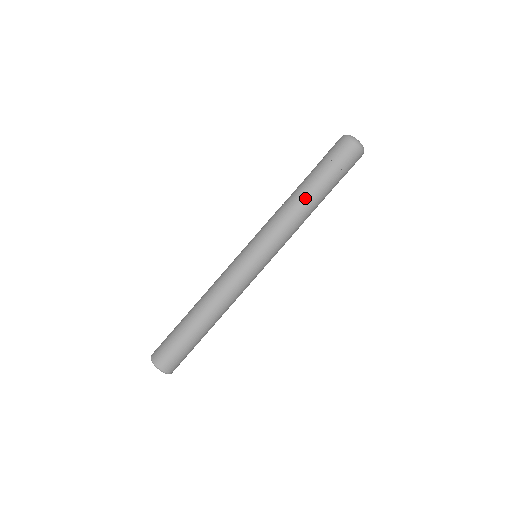
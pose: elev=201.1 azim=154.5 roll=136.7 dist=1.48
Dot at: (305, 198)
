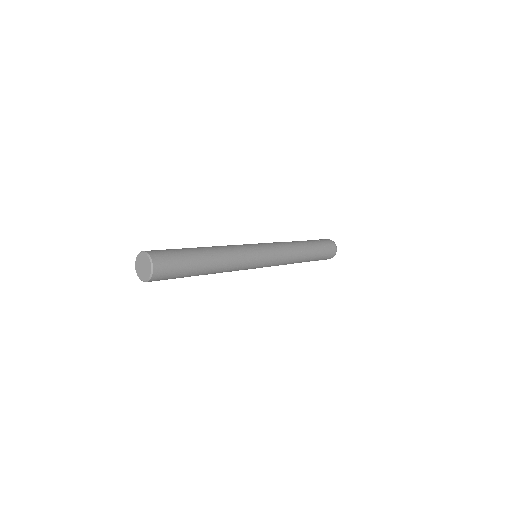
Dot at: (303, 245)
